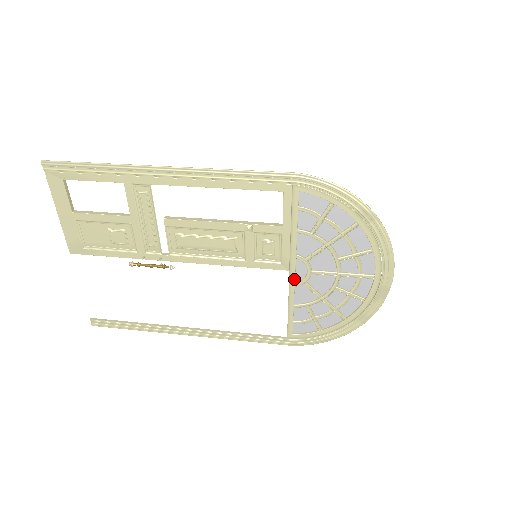
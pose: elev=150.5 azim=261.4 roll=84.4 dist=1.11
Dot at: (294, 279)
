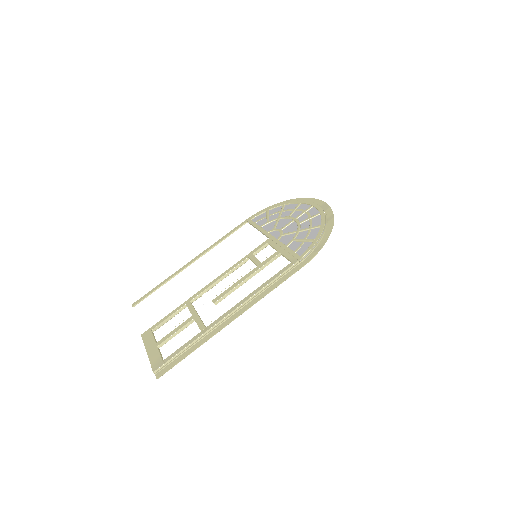
Dot at: occluded
